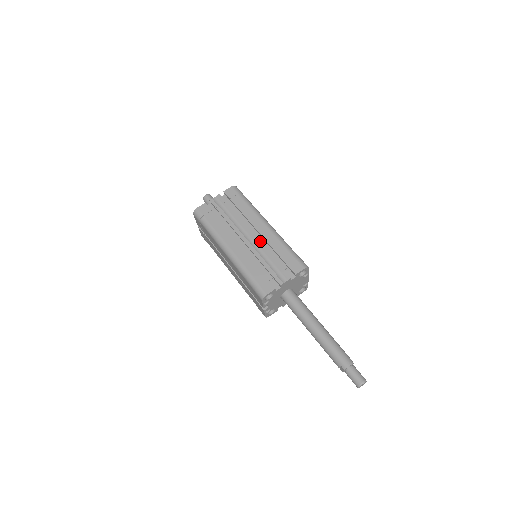
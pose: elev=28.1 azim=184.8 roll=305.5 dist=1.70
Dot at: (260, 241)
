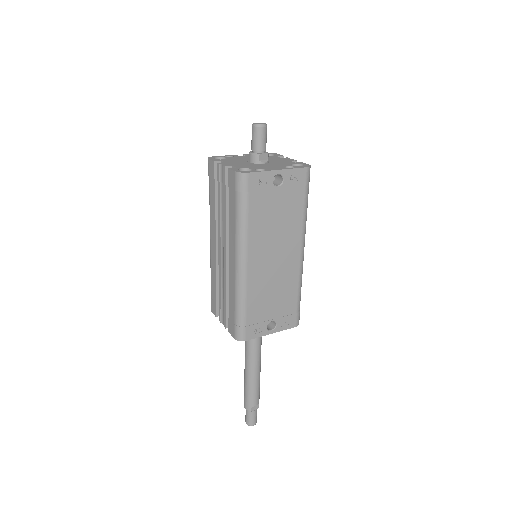
Dot at: occluded
